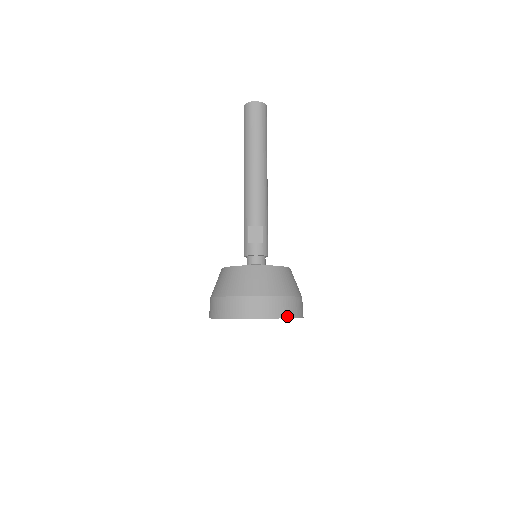
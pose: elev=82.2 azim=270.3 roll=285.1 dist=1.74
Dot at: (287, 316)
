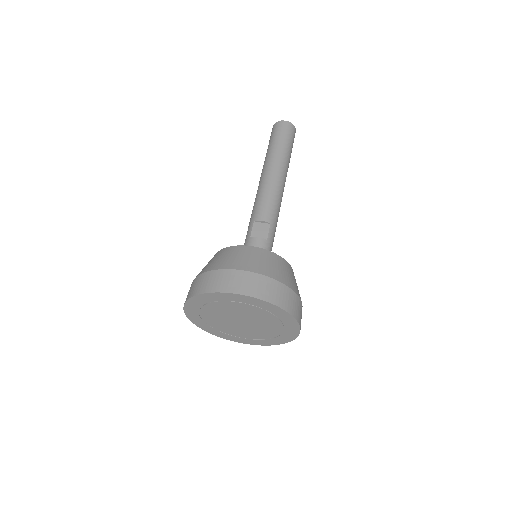
Dot at: (279, 305)
